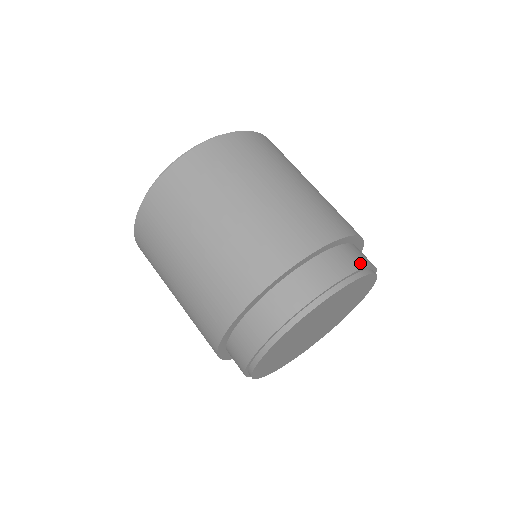
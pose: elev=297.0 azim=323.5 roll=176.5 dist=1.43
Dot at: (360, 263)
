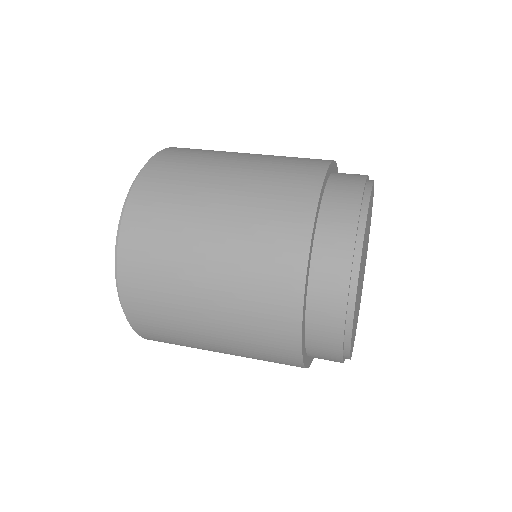
Dot at: occluded
